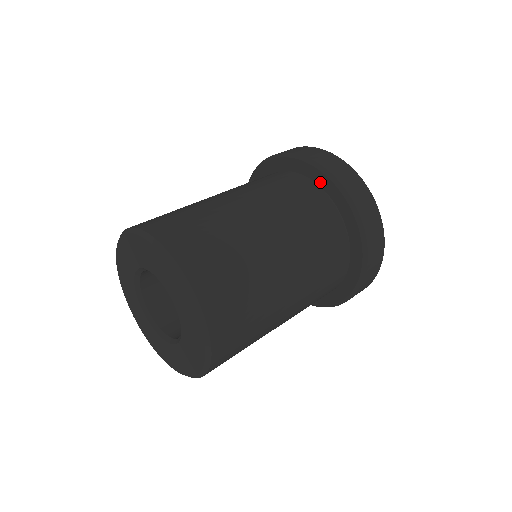
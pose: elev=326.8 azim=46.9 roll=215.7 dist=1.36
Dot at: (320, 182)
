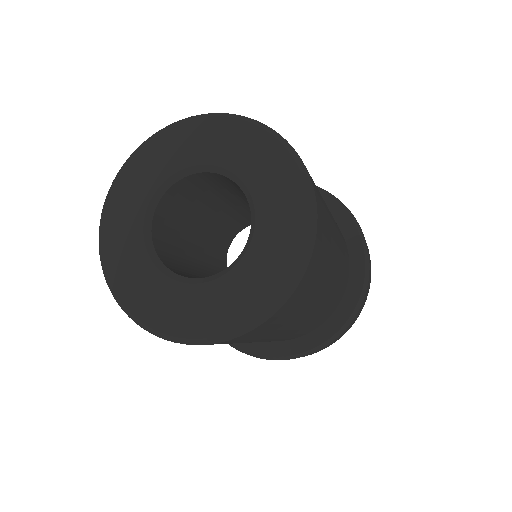
Dot at: (347, 233)
